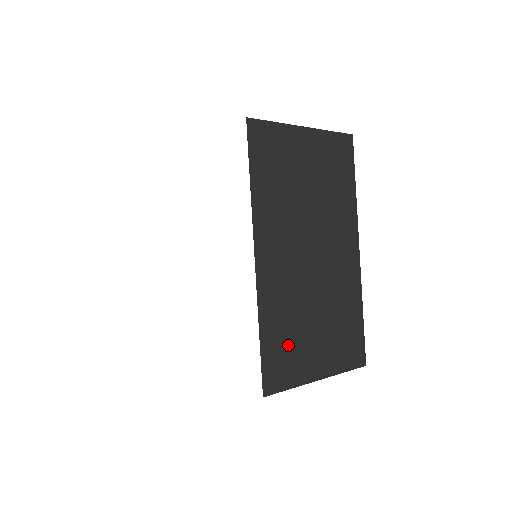
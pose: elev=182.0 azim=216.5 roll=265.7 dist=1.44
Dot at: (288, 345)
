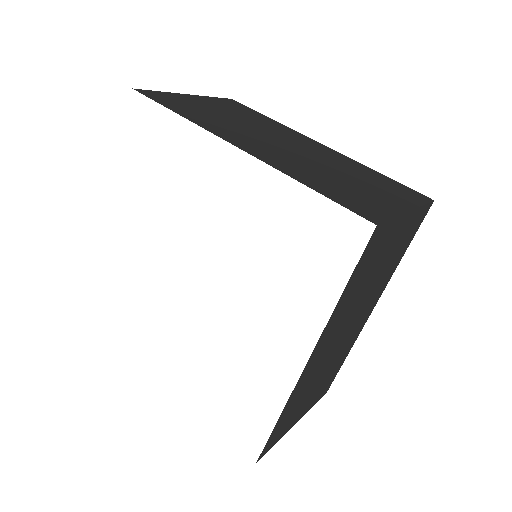
Dot at: (345, 192)
